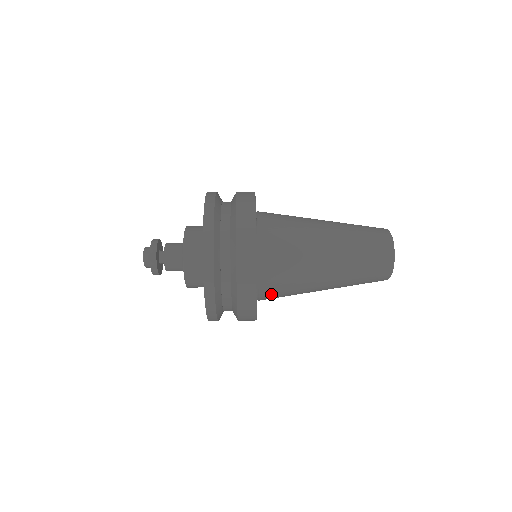
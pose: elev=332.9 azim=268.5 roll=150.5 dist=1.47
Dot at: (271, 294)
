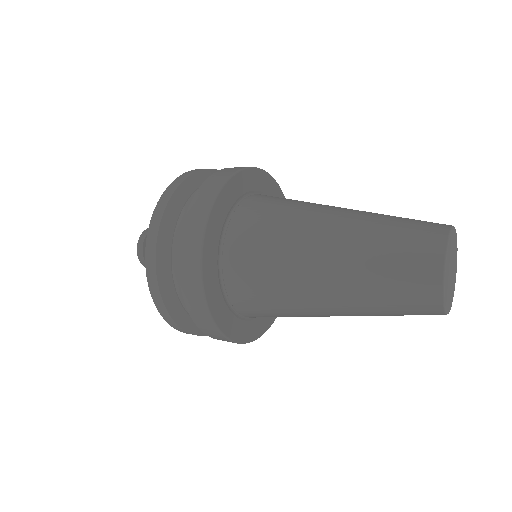
Dot at: (249, 305)
